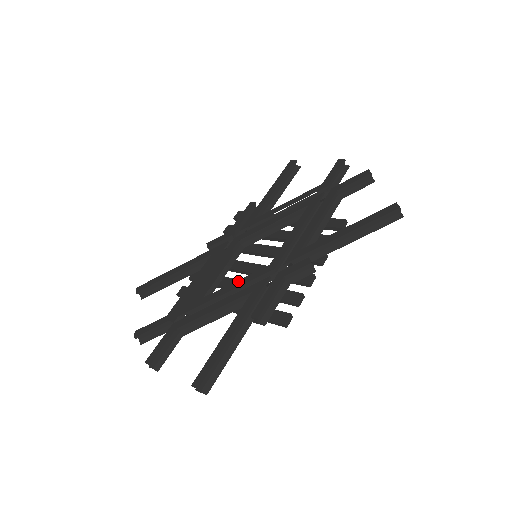
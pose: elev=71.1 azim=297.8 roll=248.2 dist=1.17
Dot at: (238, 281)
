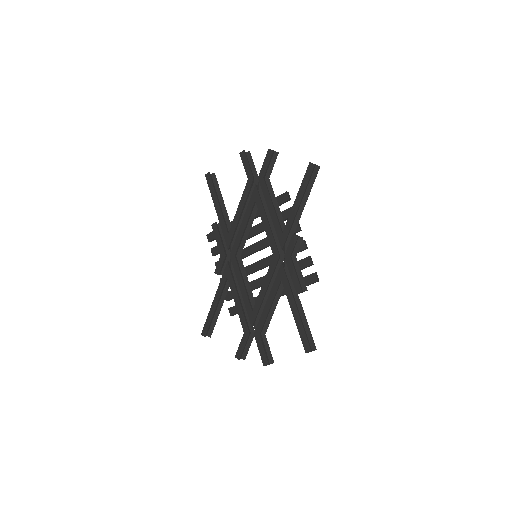
Dot at: (265, 280)
